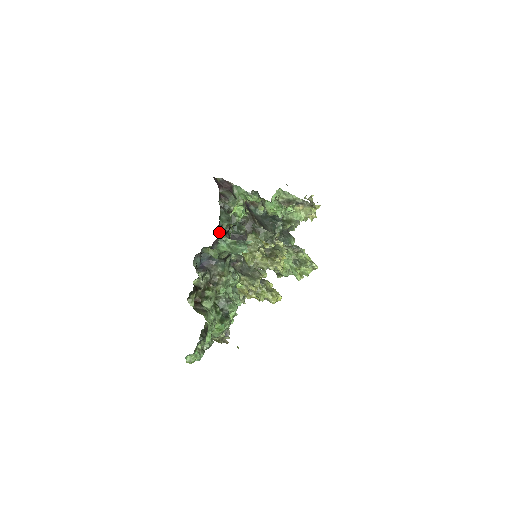
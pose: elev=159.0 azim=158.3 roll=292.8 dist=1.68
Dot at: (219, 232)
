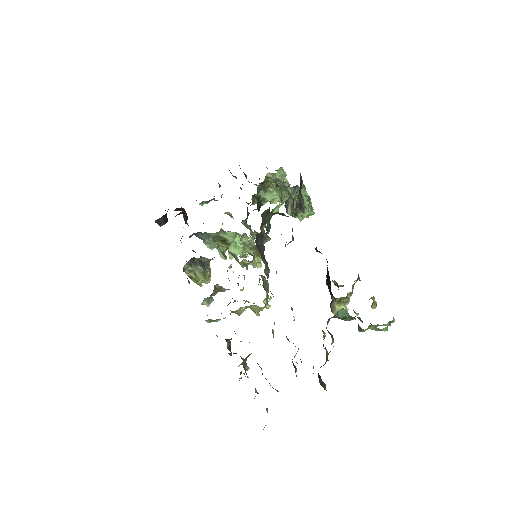
Dot at: occluded
